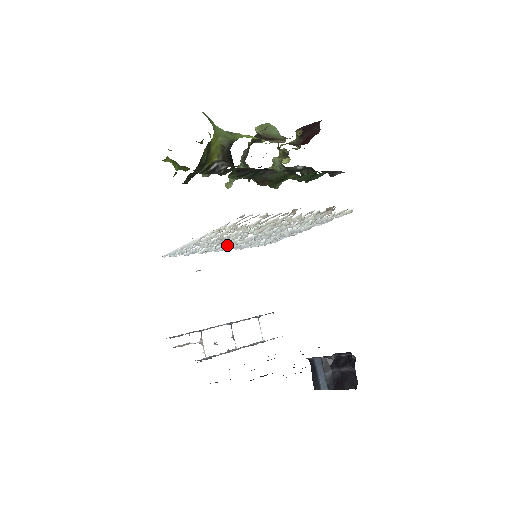
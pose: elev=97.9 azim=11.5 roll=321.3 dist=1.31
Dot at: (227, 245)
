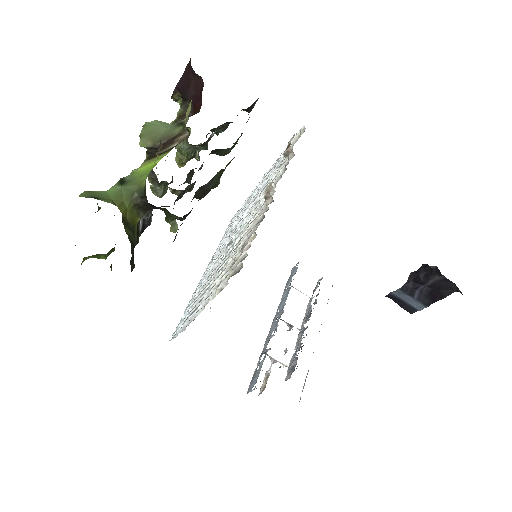
Dot at: occluded
